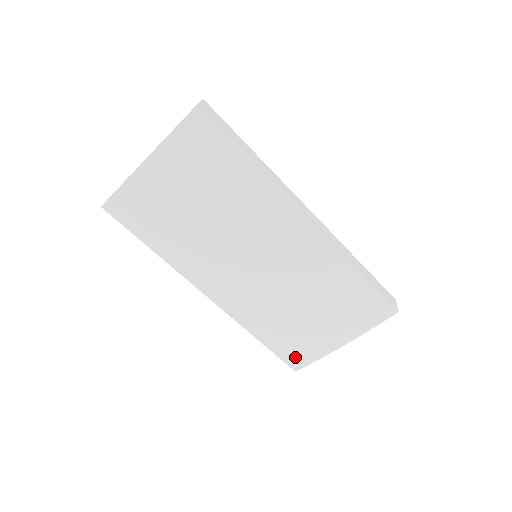
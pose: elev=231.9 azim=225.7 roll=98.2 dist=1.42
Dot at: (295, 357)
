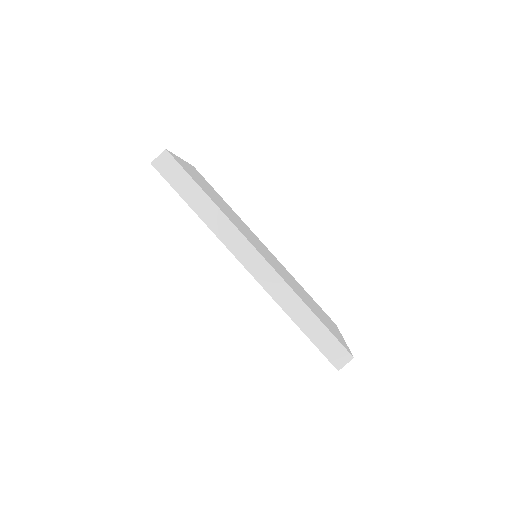
Dot at: occluded
